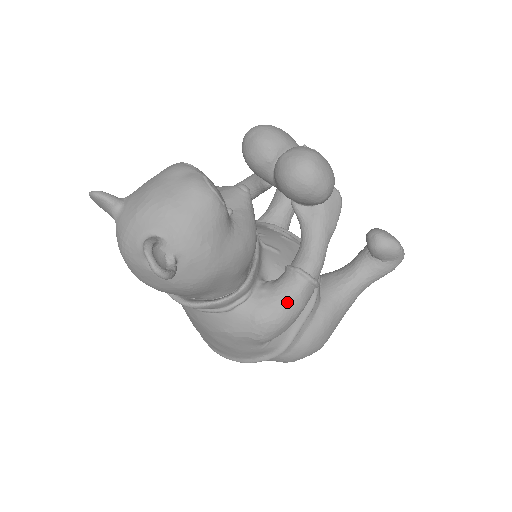
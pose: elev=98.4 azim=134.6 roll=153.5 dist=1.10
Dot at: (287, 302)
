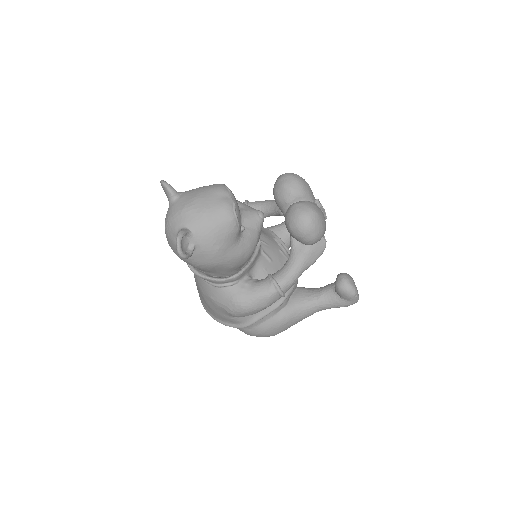
Dot at: (257, 298)
